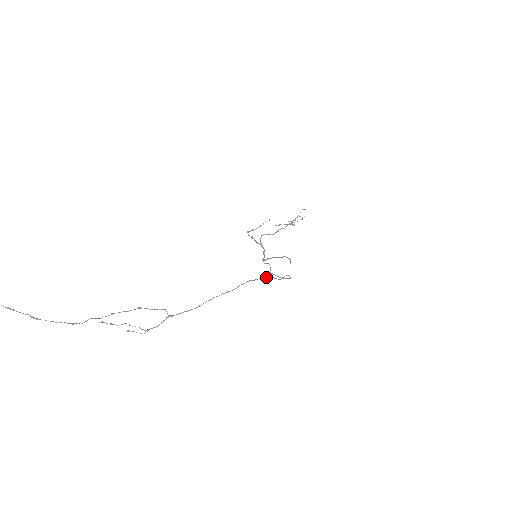
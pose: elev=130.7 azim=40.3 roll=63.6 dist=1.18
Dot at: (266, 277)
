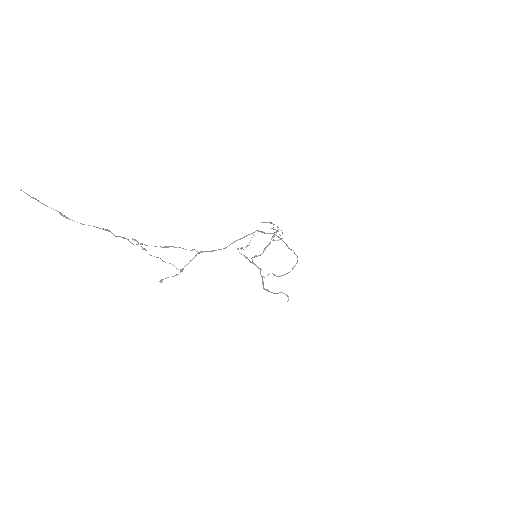
Dot at: (276, 235)
